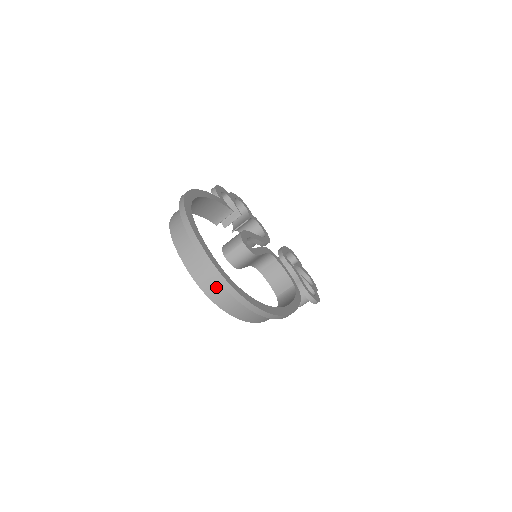
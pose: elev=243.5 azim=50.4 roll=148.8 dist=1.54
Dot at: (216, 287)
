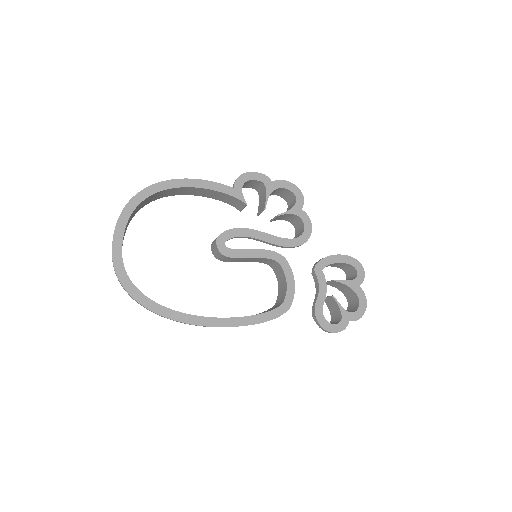
Dot at: occluded
